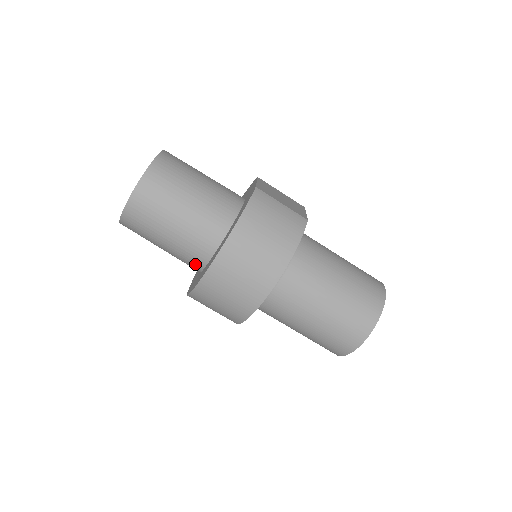
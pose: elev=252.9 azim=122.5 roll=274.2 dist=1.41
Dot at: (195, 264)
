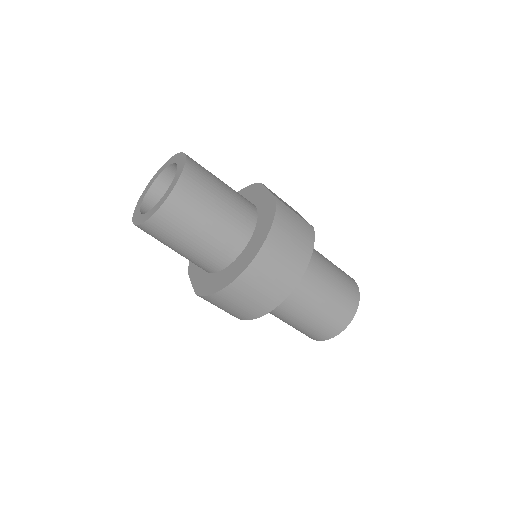
Dot at: (212, 267)
